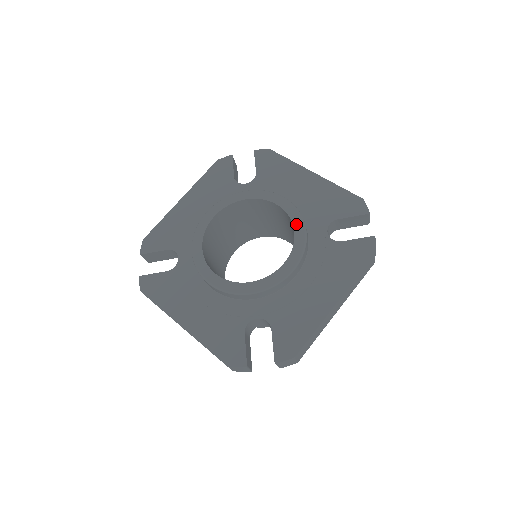
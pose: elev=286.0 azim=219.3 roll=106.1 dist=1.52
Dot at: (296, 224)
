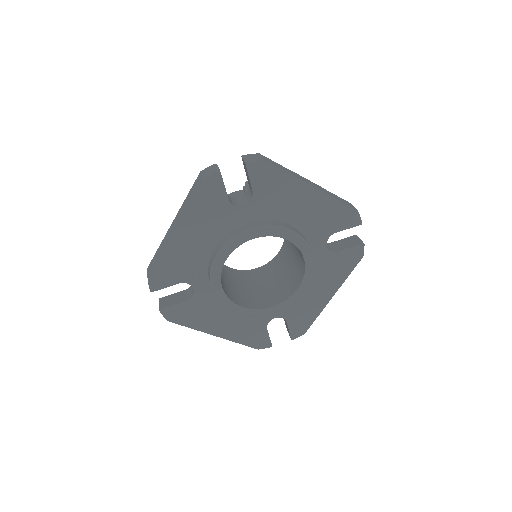
Dot at: (306, 256)
